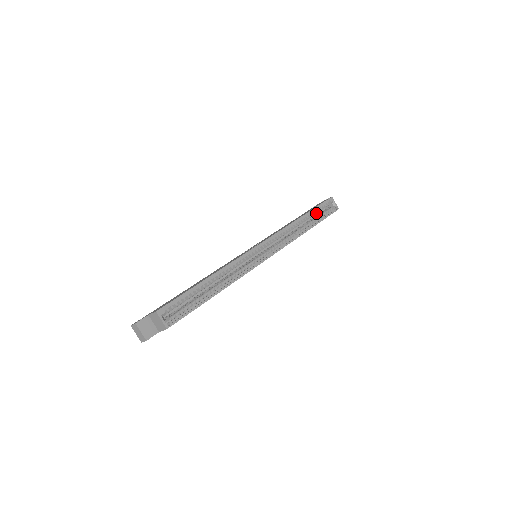
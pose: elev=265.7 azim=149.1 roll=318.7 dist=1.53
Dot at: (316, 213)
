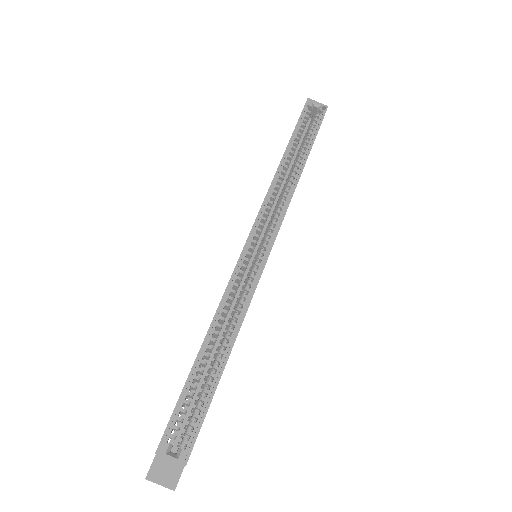
Dot at: (300, 137)
